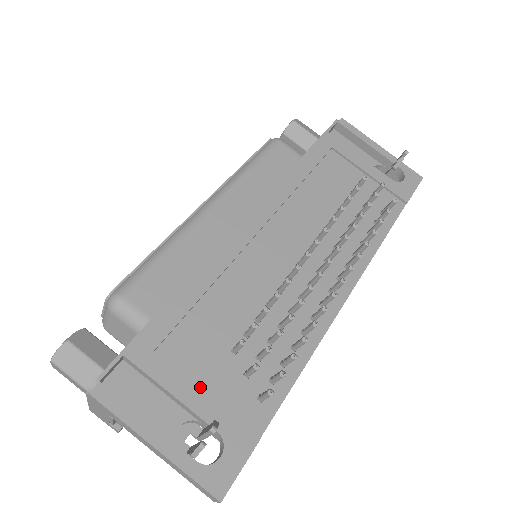
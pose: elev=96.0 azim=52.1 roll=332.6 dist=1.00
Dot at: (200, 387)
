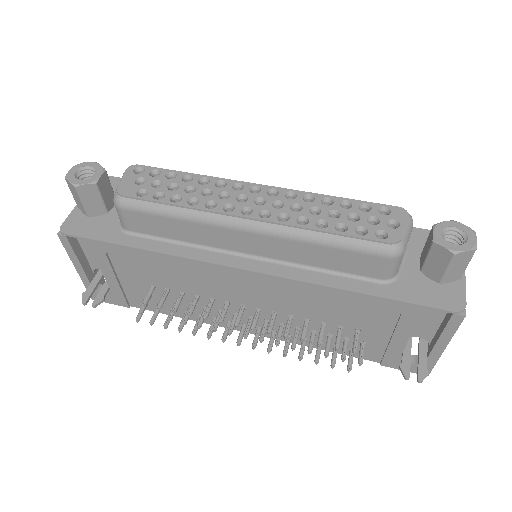
Dot at: (119, 277)
